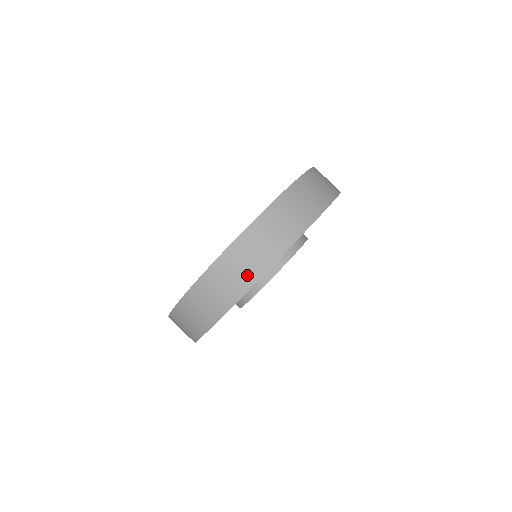
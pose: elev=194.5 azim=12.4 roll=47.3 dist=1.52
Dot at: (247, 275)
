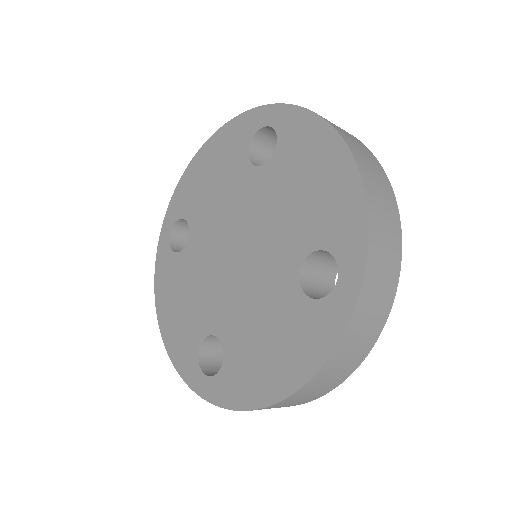
Dot at: (349, 368)
